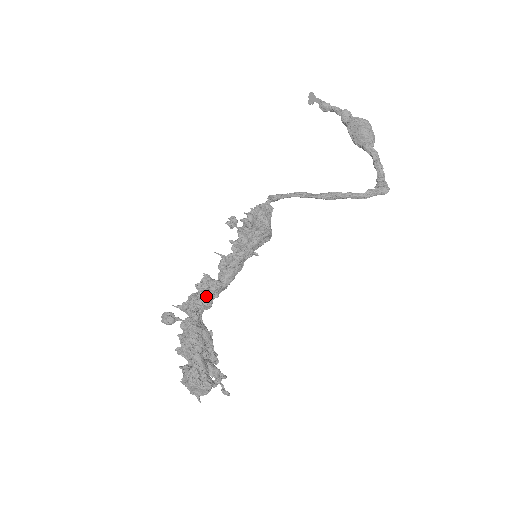
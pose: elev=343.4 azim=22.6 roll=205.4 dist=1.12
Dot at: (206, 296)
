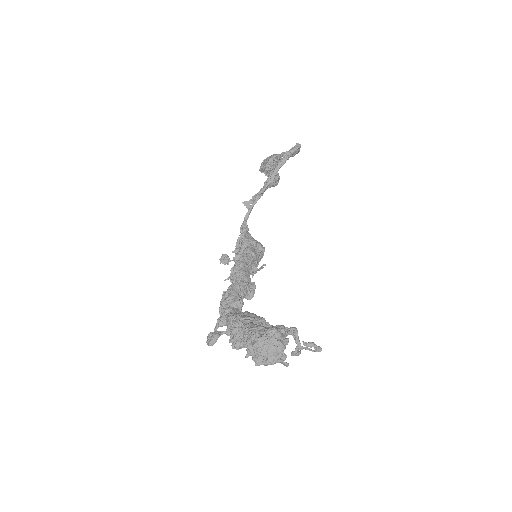
Dot at: (230, 296)
